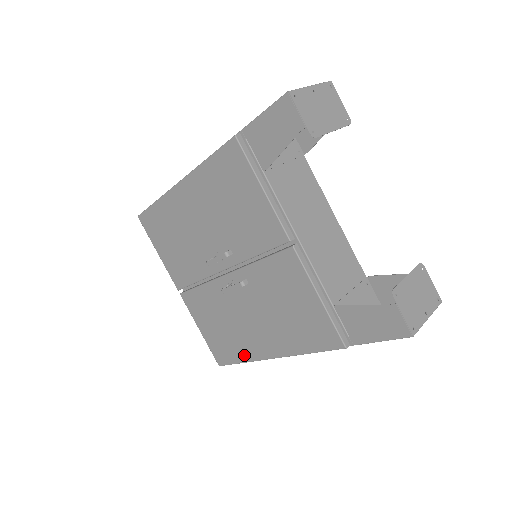
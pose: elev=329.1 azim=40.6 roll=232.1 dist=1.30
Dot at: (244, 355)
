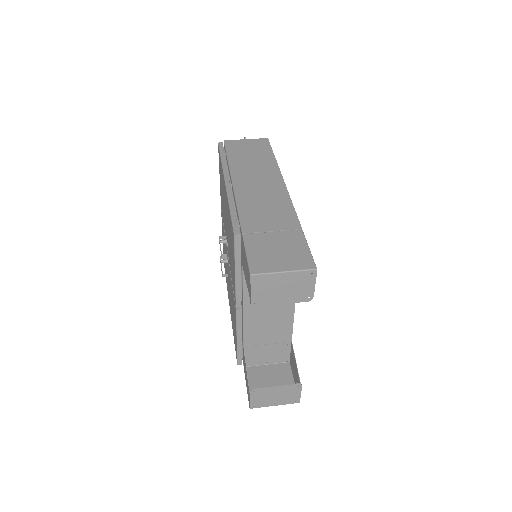
Dot at: occluded
